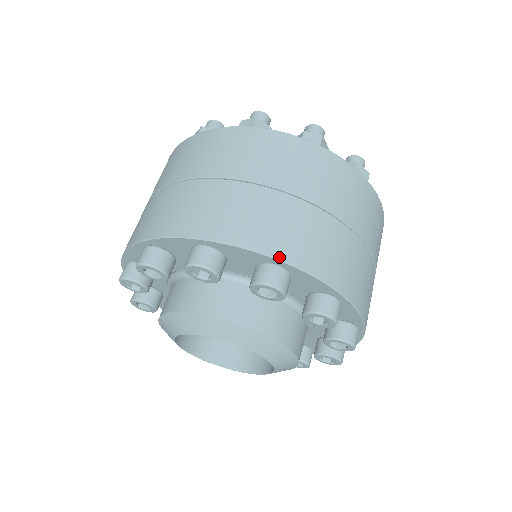
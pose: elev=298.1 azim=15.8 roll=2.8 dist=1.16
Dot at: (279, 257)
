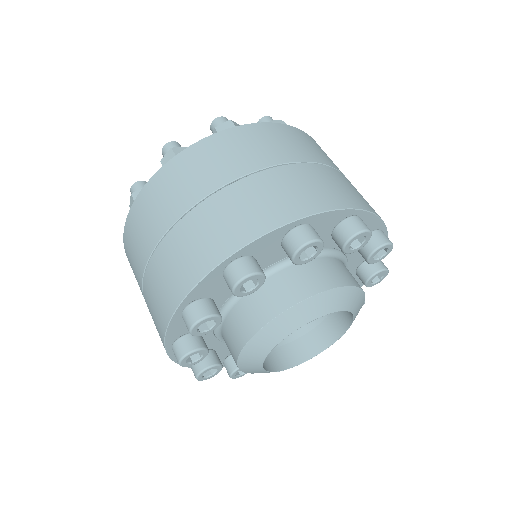
Dot at: (384, 223)
